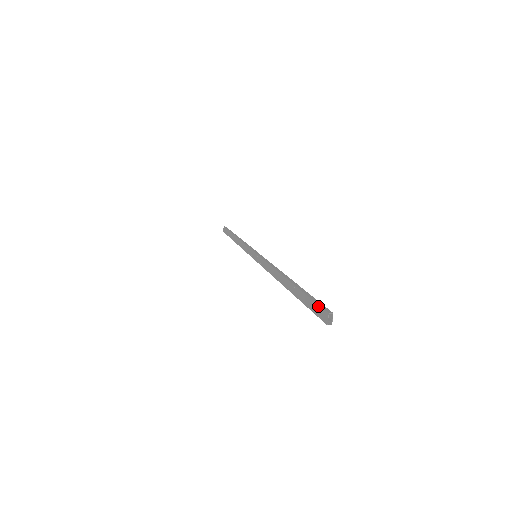
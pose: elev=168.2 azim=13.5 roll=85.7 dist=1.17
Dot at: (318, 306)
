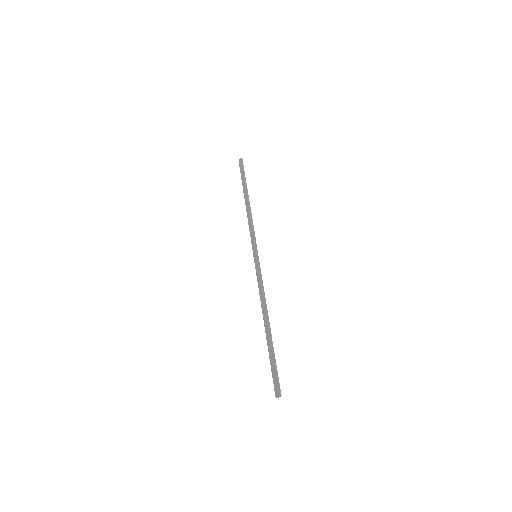
Dot at: (276, 381)
